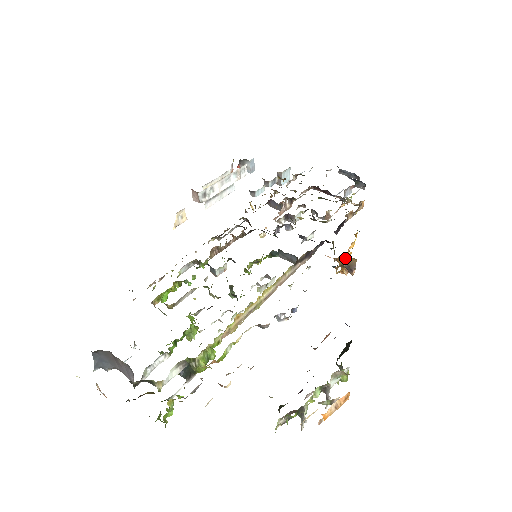
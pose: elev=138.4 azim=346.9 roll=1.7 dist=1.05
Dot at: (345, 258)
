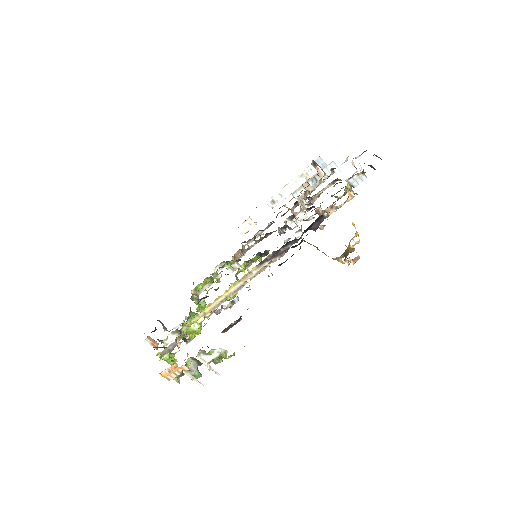
Dot at: (347, 248)
